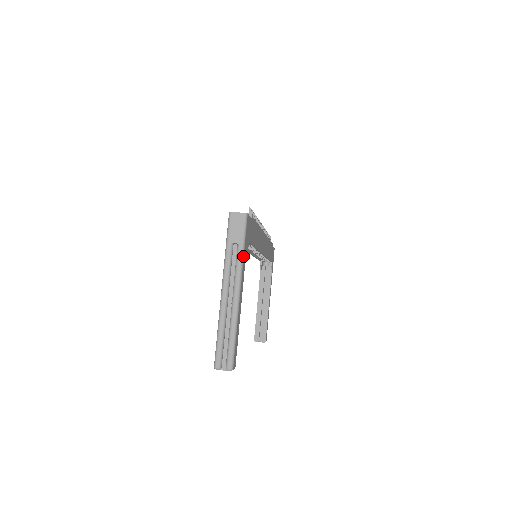
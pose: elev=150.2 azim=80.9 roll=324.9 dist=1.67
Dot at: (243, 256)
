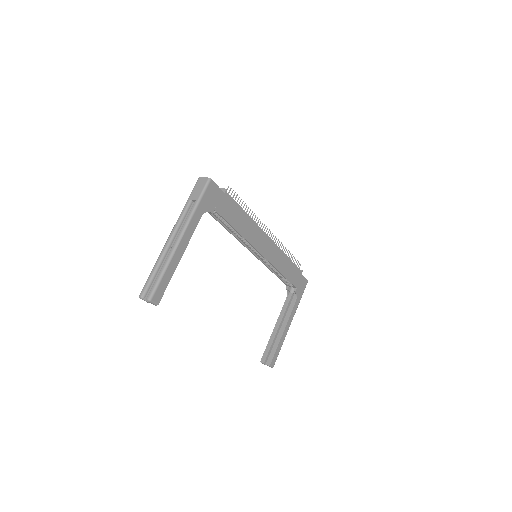
Dot at: (195, 211)
